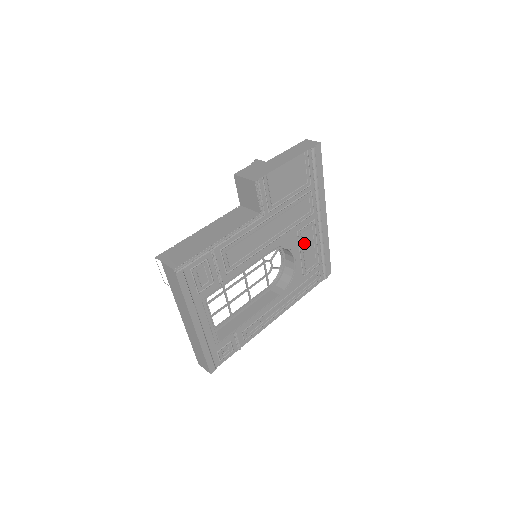
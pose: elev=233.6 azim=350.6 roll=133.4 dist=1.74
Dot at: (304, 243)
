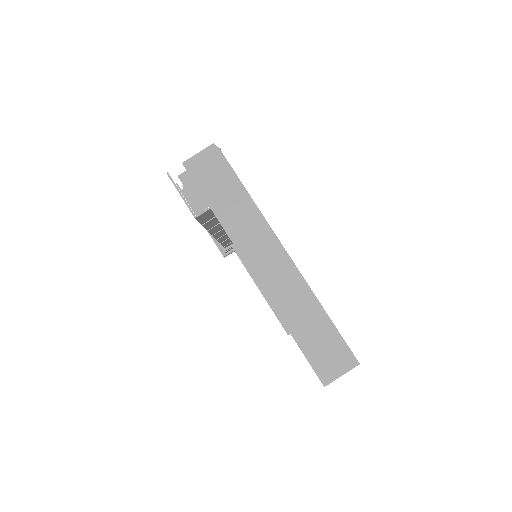
Dot at: occluded
